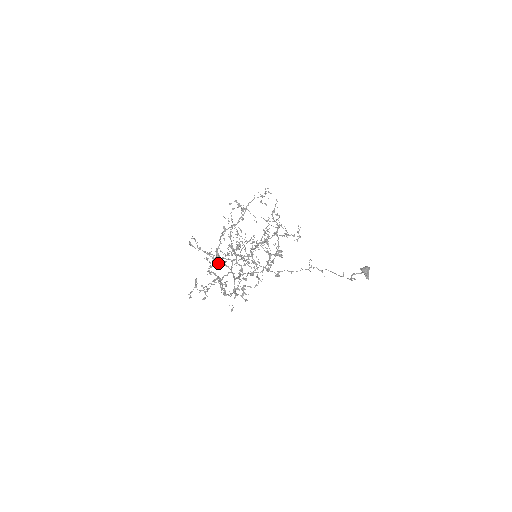
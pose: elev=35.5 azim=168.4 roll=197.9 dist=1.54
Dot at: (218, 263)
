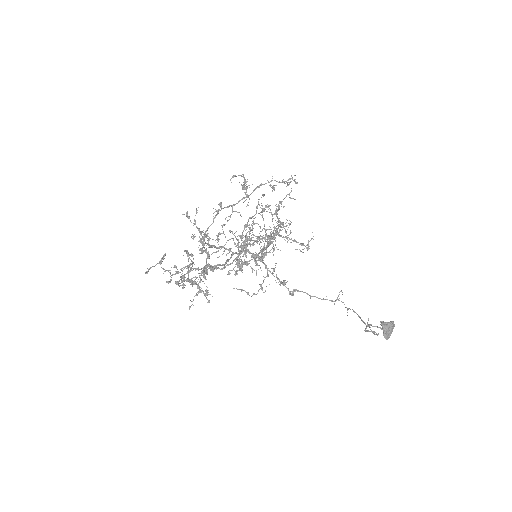
Dot at: (203, 246)
